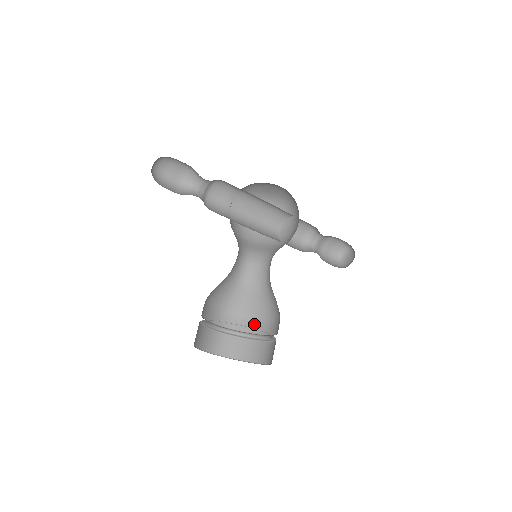
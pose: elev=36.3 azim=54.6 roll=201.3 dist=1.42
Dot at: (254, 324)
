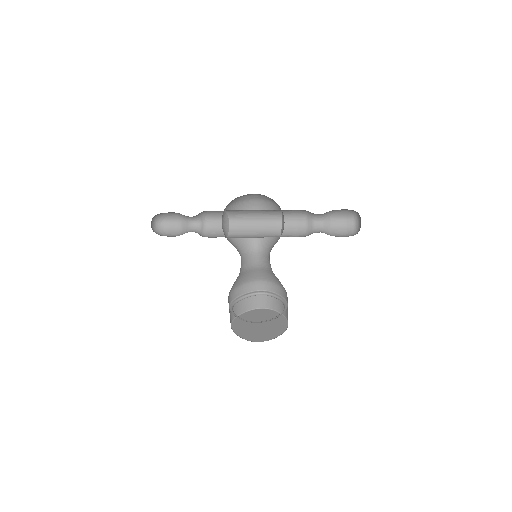
Dot at: (282, 290)
